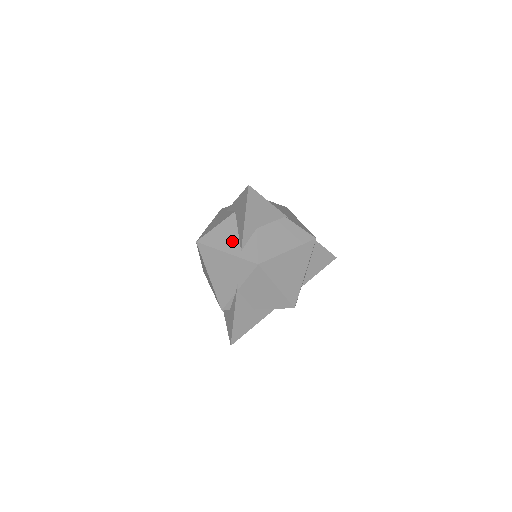
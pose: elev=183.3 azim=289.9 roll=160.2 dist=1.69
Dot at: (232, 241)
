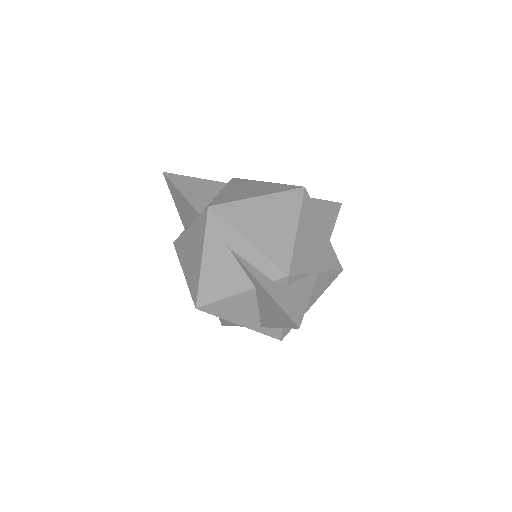
Dot at: (249, 317)
